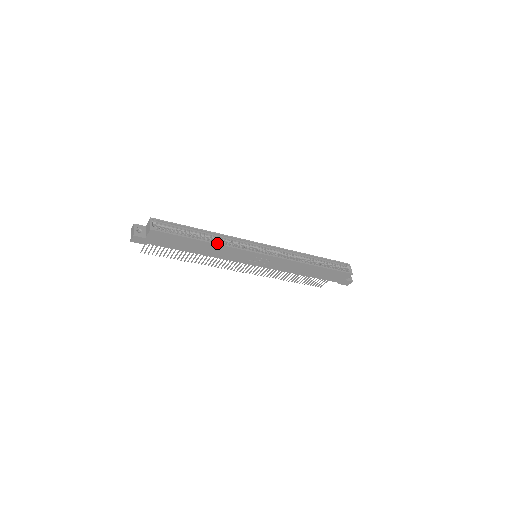
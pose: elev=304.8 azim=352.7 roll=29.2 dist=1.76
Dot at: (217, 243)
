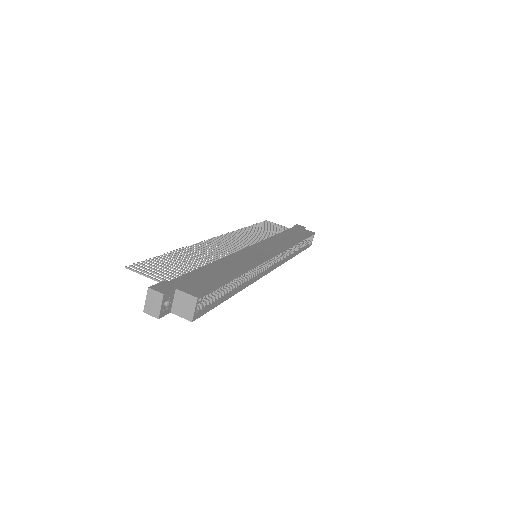
Dot at: (243, 288)
